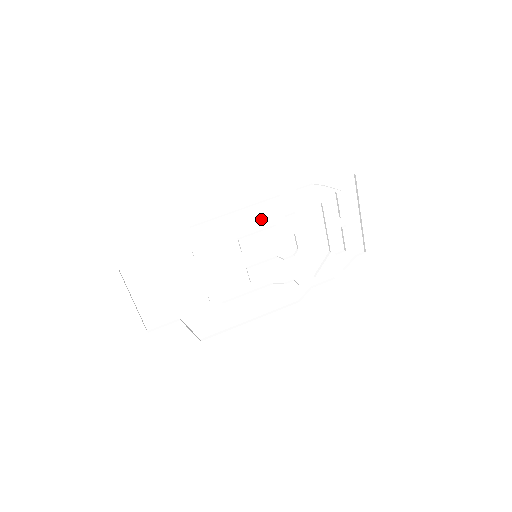
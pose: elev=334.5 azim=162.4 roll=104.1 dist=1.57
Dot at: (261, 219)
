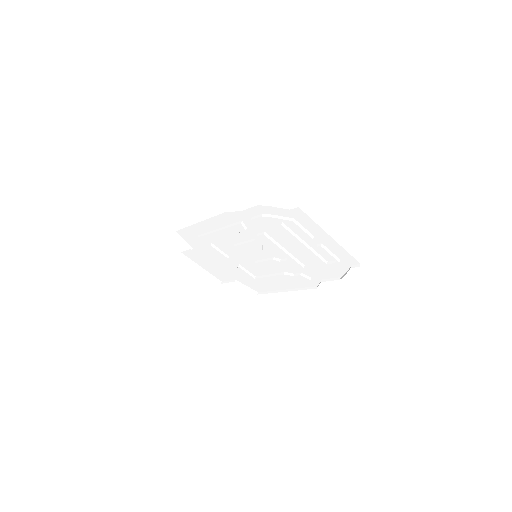
Dot at: (242, 234)
